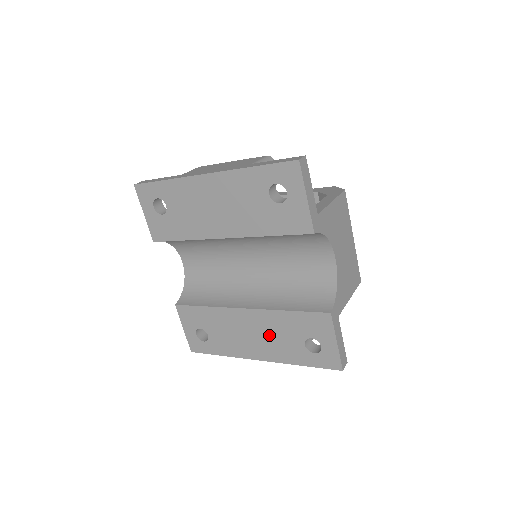
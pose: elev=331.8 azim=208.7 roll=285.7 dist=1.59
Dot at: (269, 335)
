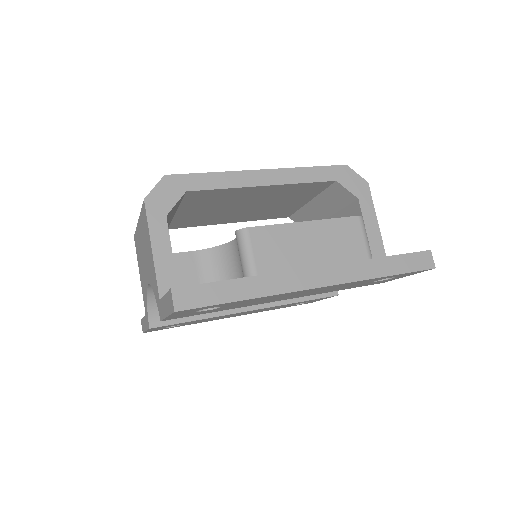
Dot at: occluded
